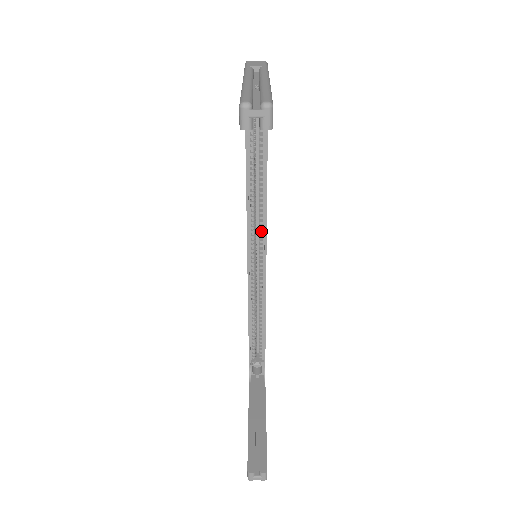
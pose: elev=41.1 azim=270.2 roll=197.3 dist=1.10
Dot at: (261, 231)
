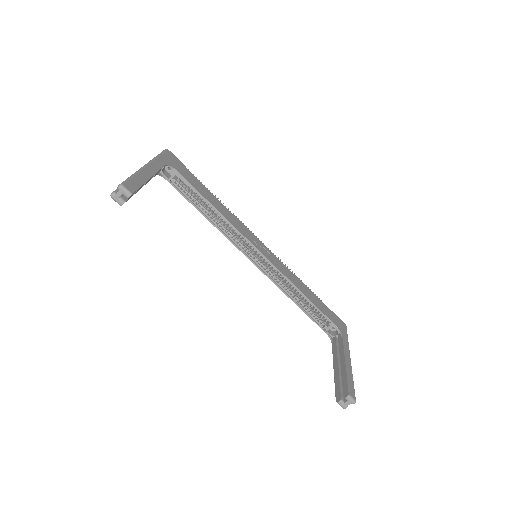
Dot at: (243, 239)
